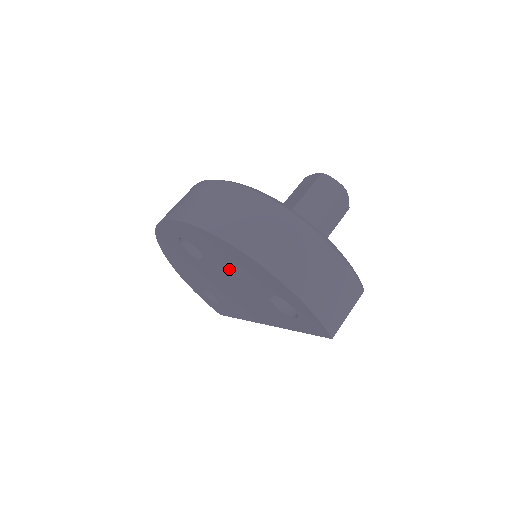
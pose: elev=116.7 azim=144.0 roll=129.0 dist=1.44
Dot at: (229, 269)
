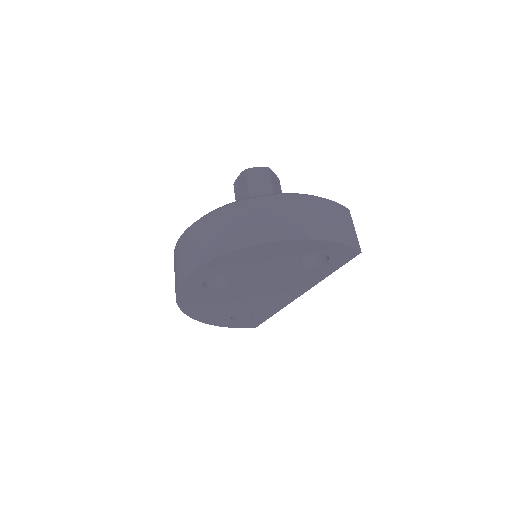
Dot at: (258, 270)
